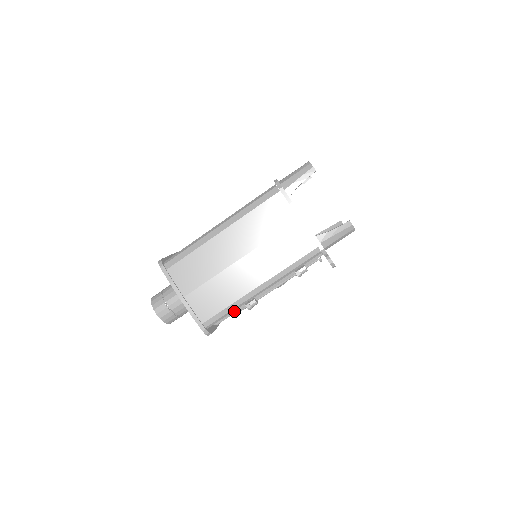
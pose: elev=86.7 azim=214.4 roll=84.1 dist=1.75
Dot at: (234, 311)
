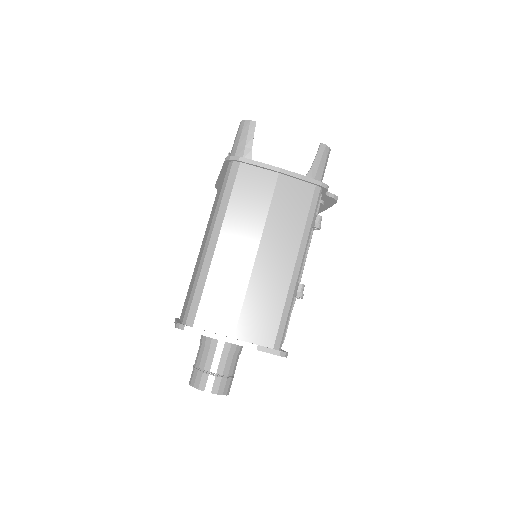
Dot at: occluded
